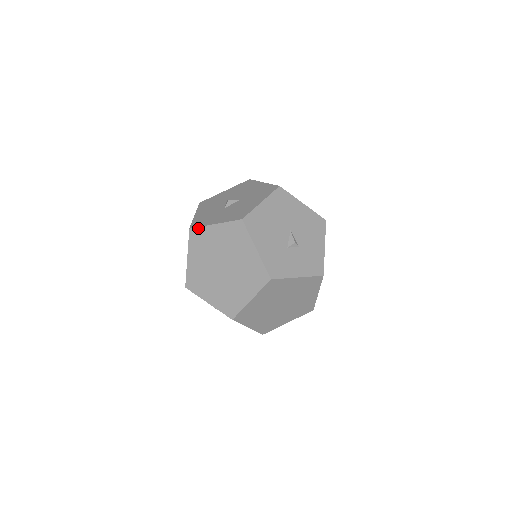
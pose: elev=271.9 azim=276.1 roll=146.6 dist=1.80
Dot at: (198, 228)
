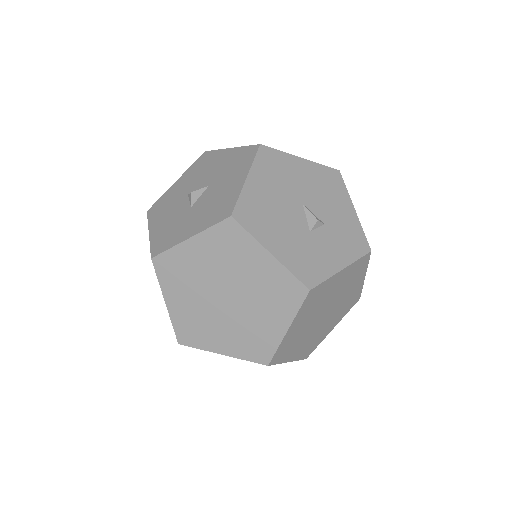
Dot at: (165, 253)
